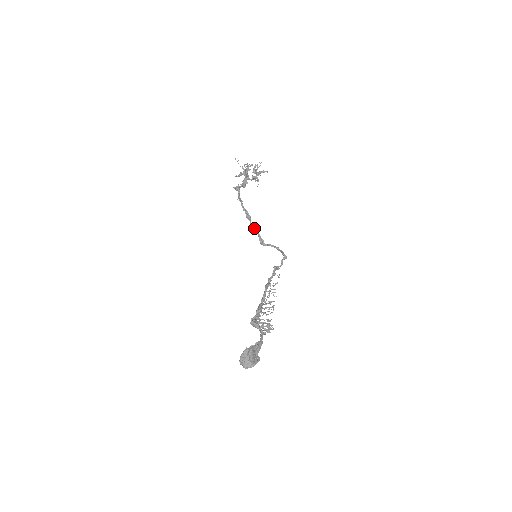
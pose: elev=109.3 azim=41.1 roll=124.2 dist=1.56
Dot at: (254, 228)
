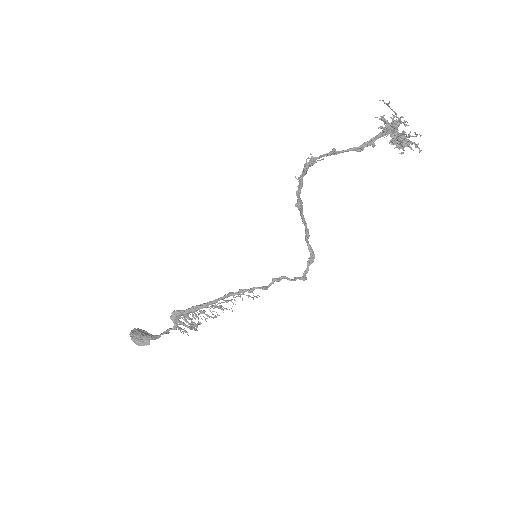
Dot at: (304, 218)
